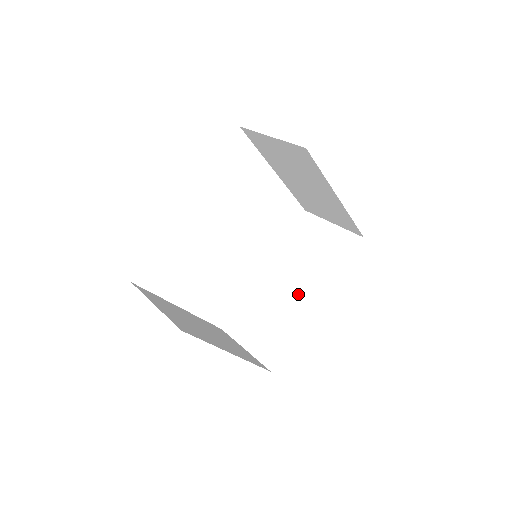
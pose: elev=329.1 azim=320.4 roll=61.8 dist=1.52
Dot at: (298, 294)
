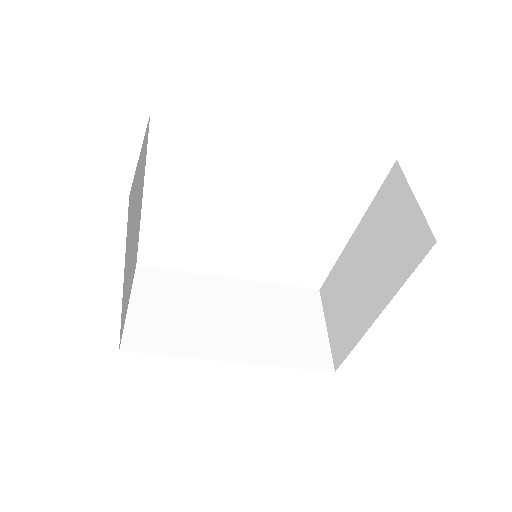
Dot at: (229, 332)
